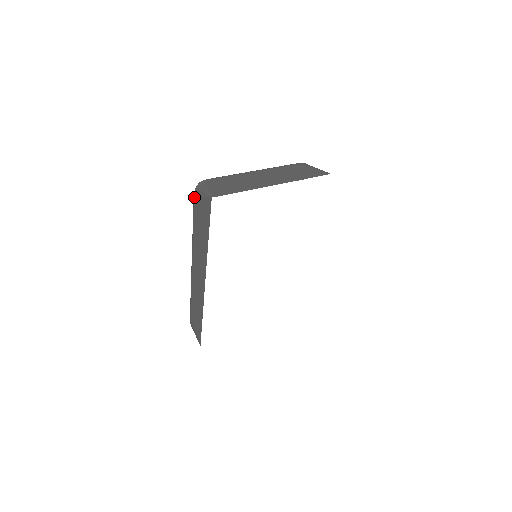
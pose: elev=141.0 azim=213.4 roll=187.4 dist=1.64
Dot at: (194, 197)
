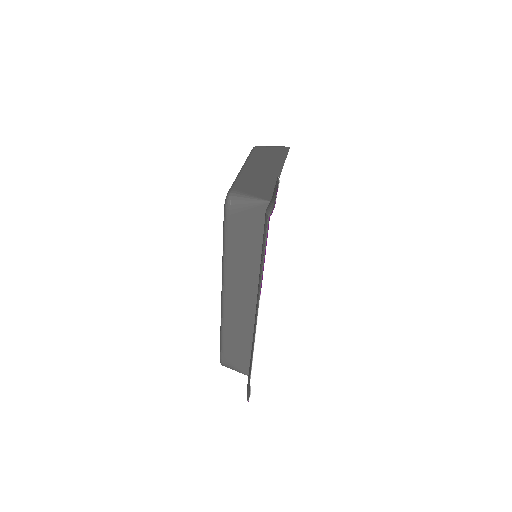
Dot at: (228, 214)
